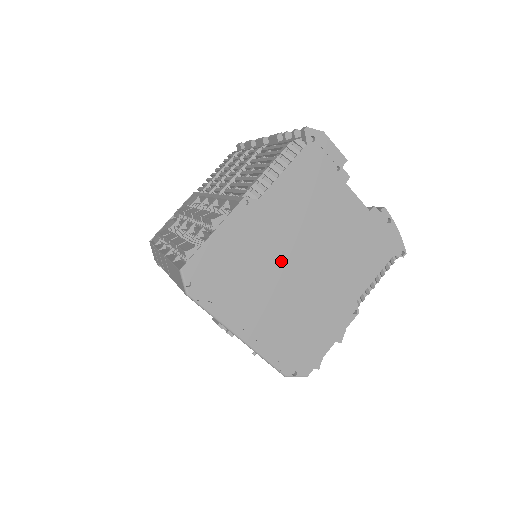
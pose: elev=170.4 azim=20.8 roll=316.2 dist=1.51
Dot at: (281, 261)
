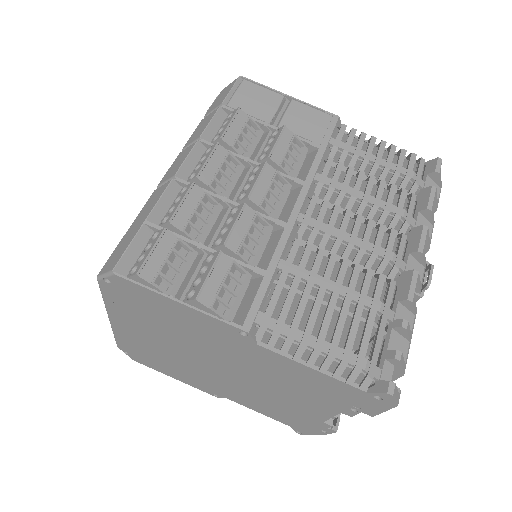
Dot at: (209, 355)
